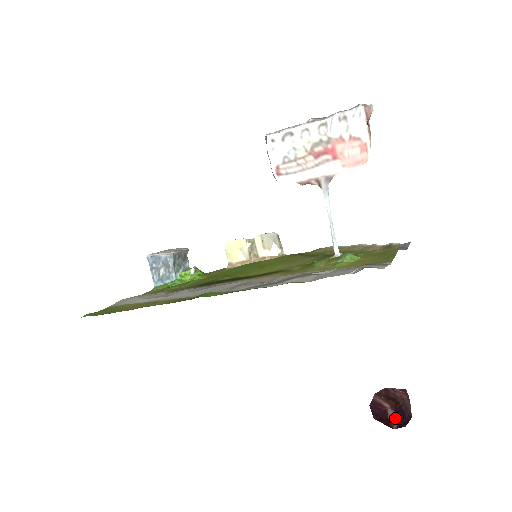
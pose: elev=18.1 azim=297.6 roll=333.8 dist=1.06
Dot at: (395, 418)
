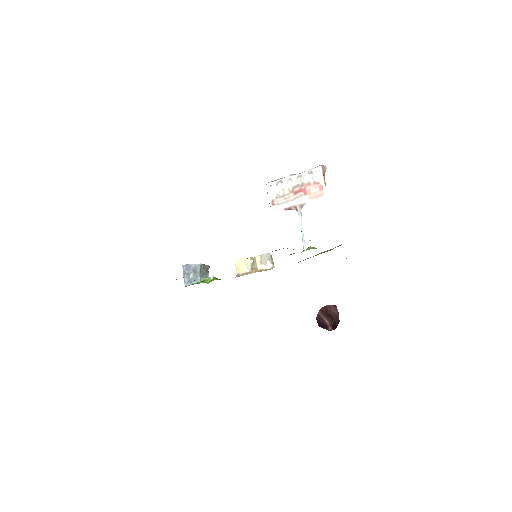
Dot at: (331, 329)
